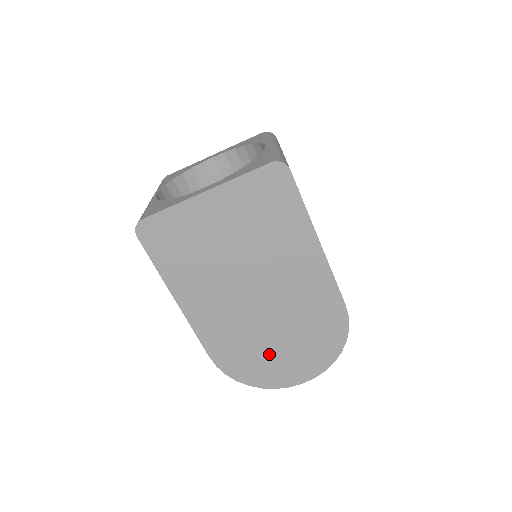
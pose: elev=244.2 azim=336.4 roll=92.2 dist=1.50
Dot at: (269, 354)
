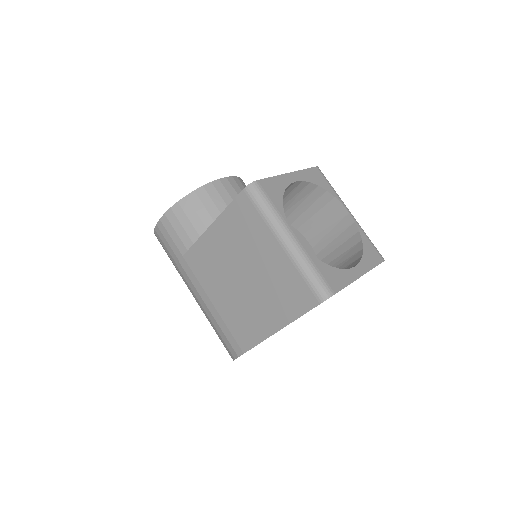
Dot at: occluded
